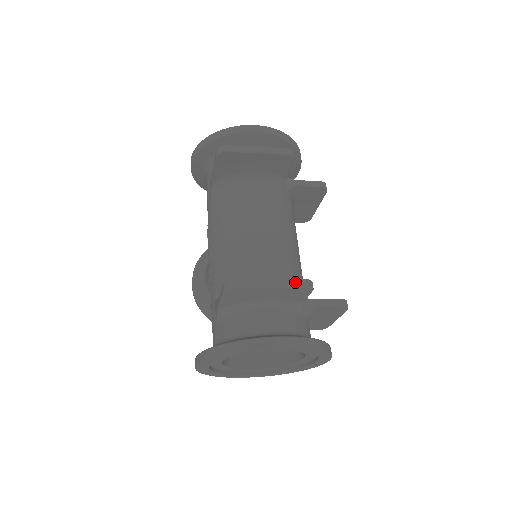
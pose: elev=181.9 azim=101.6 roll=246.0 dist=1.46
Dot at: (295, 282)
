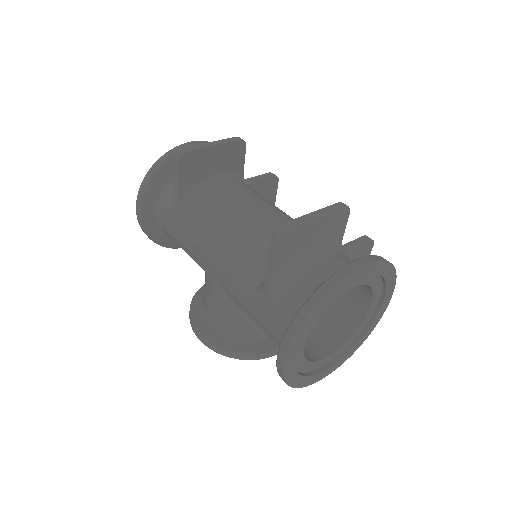
Dot at: (333, 207)
